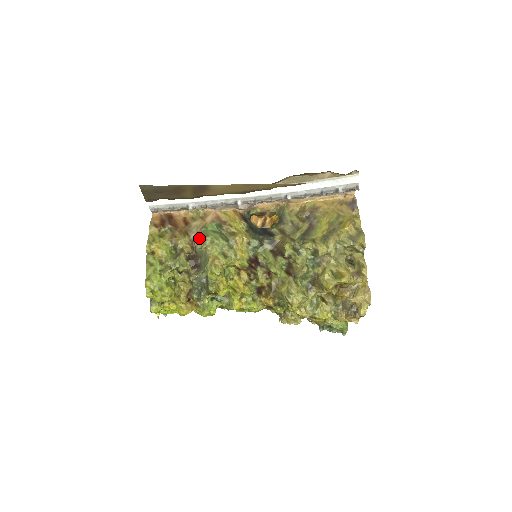
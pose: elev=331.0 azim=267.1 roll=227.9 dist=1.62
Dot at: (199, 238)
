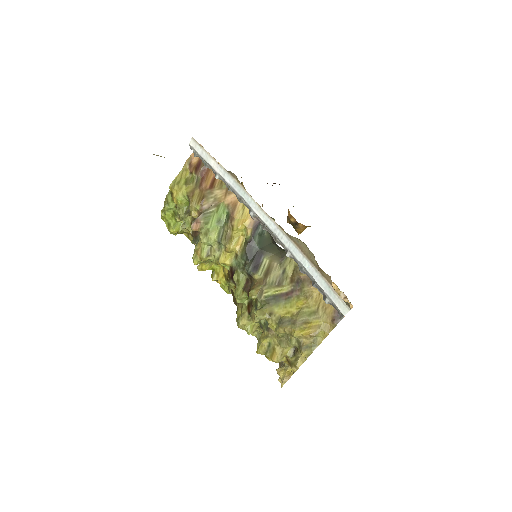
Dot at: (199, 221)
